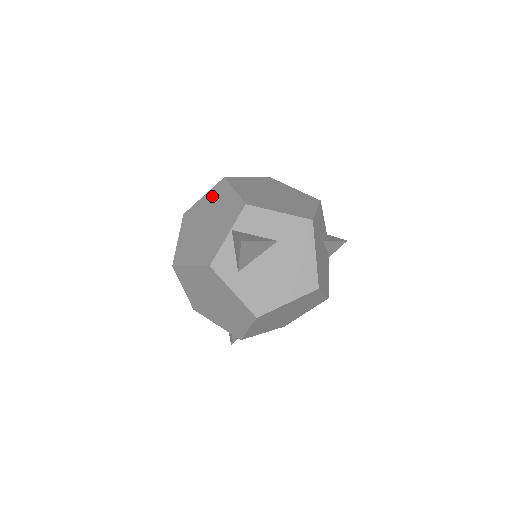
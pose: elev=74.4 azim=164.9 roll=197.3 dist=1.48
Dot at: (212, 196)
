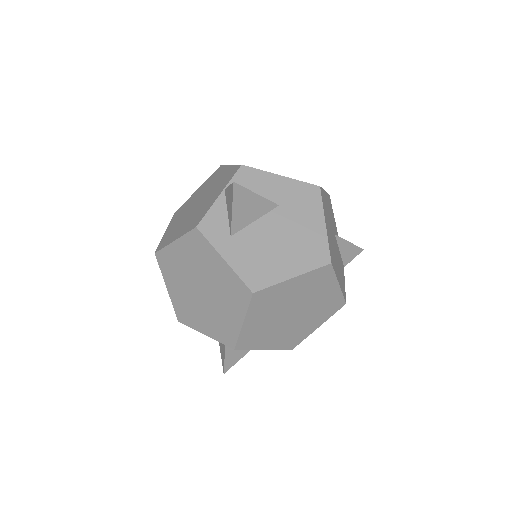
Dot at: (207, 183)
